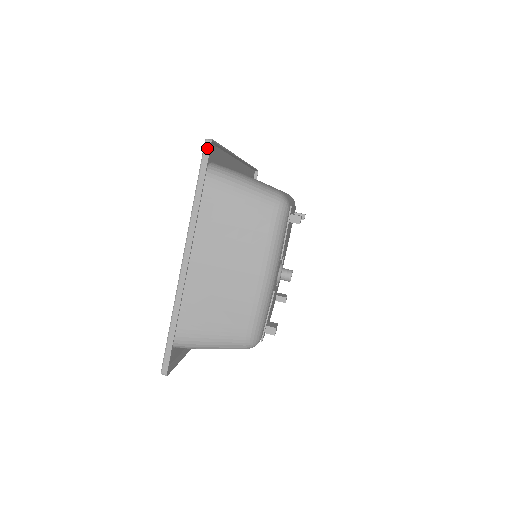
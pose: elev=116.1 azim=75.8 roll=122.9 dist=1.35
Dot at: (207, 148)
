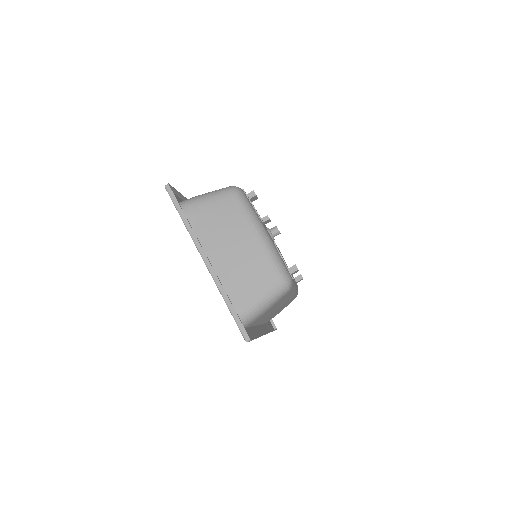
Dot at: (169, 190)
